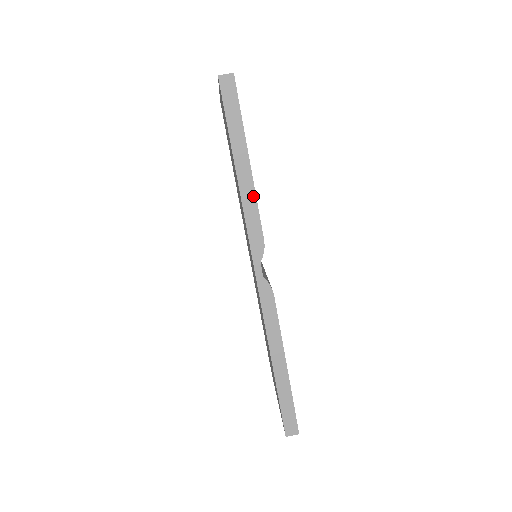
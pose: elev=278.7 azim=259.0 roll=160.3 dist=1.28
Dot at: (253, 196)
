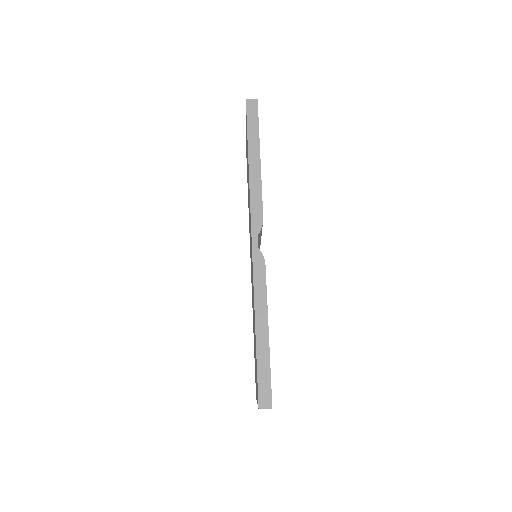
Dot at: (259, 183)
